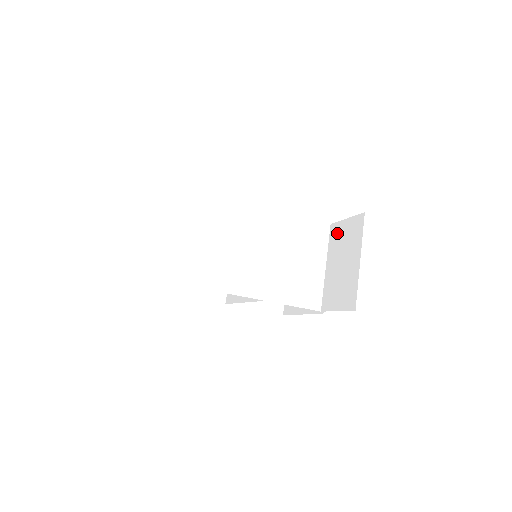
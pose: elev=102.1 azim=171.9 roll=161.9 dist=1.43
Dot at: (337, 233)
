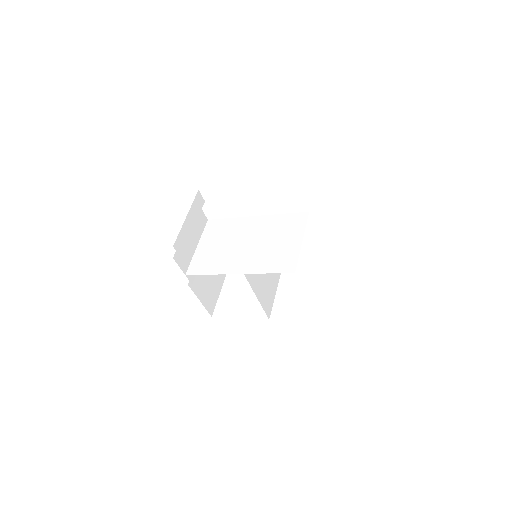
Dot at: occluded
